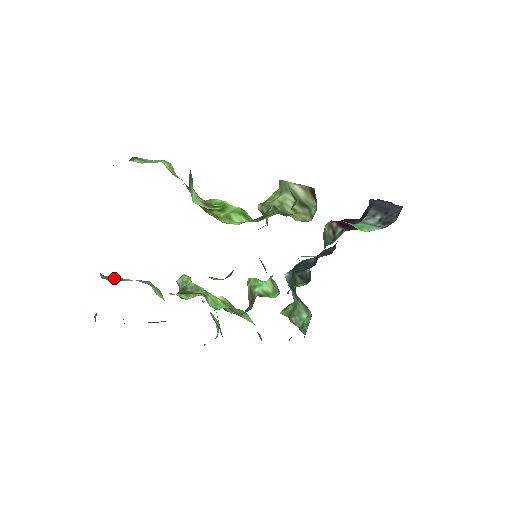
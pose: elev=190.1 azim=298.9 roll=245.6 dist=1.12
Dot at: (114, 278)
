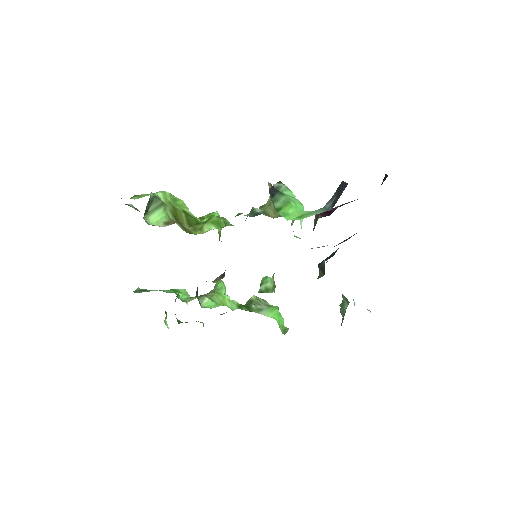
Dot at: (144, 290)
